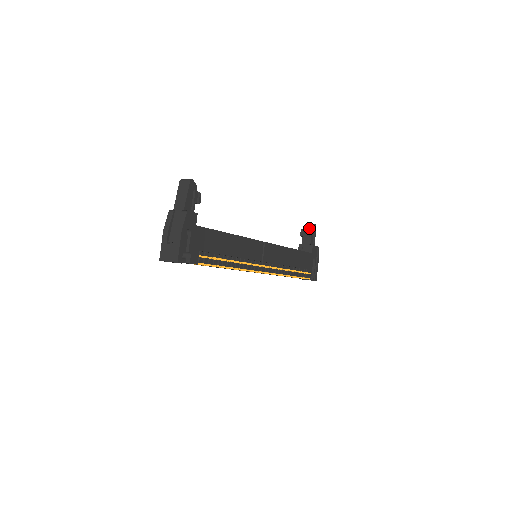
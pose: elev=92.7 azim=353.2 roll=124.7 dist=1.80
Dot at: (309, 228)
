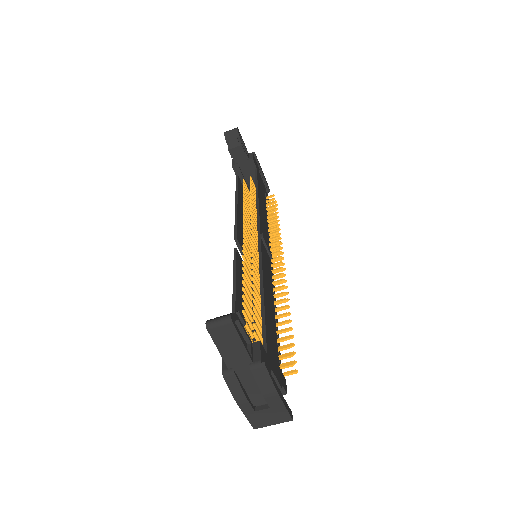
Dot at: (237, 141)
